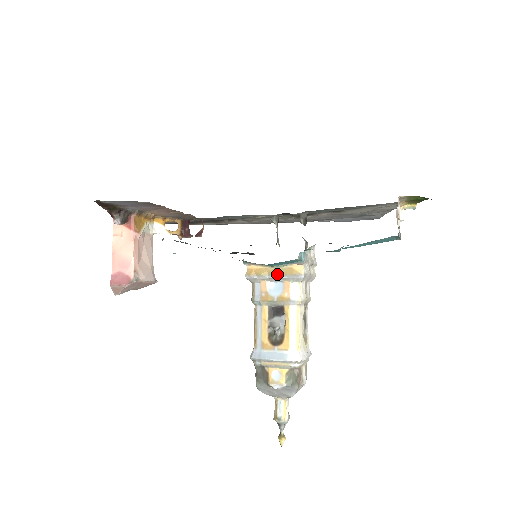
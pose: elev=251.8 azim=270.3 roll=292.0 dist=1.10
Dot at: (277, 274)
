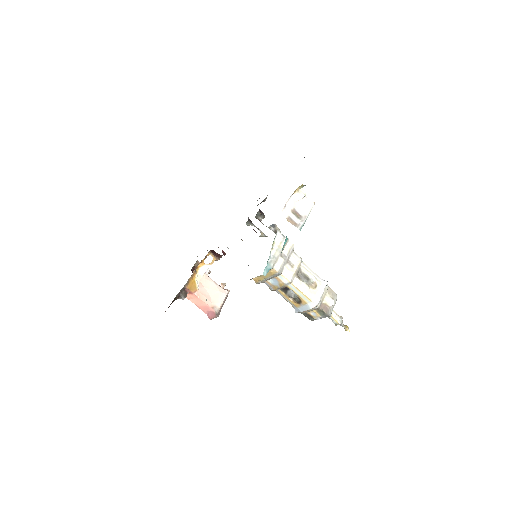
Dot at: (267, 277)
